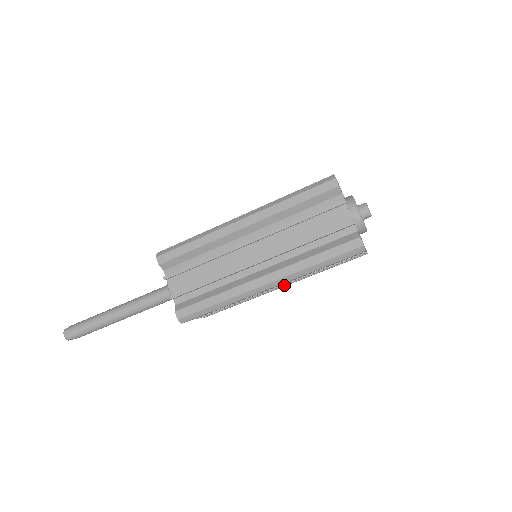
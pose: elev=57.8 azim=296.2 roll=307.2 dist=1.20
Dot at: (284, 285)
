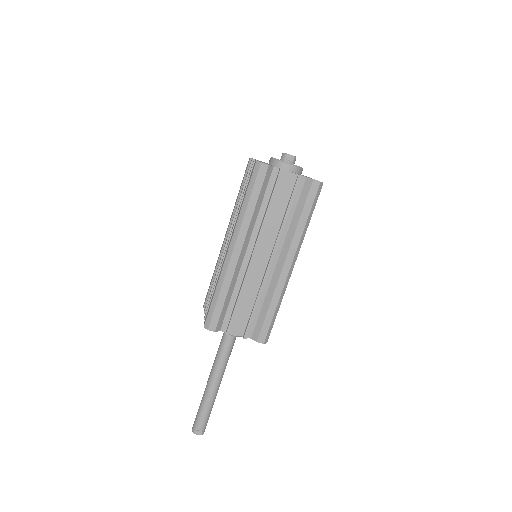
Dot at: (284, 261)
